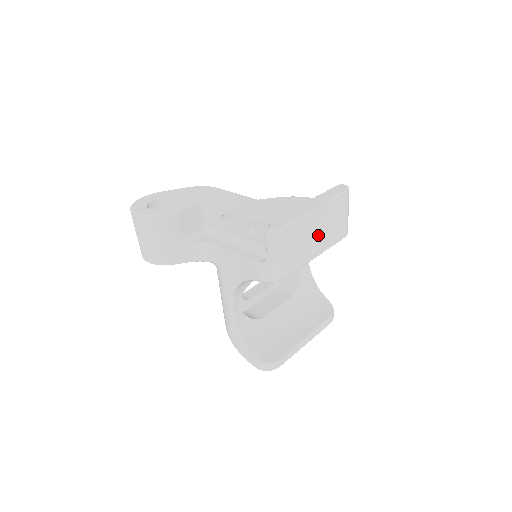
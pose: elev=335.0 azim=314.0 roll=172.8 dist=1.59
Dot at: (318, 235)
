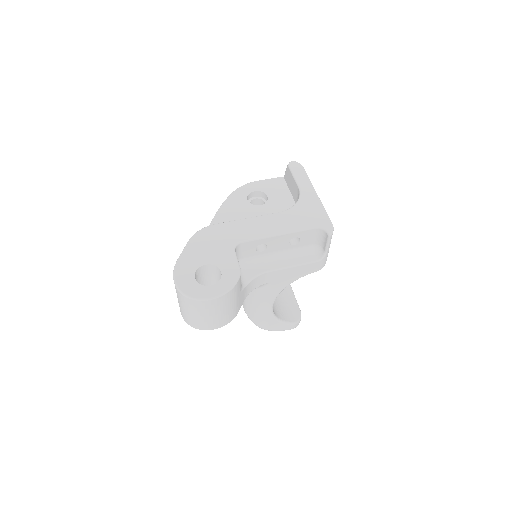
Dot at: occluded
